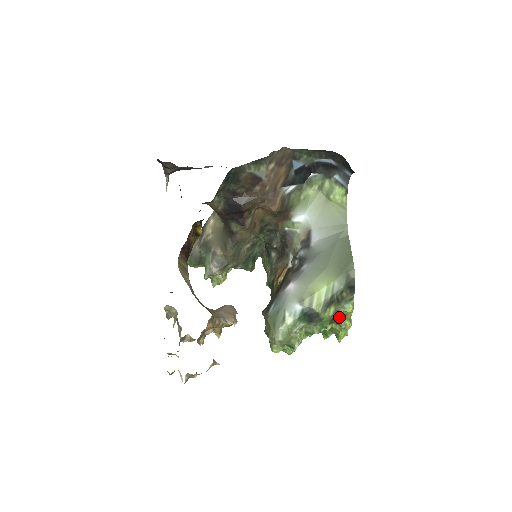
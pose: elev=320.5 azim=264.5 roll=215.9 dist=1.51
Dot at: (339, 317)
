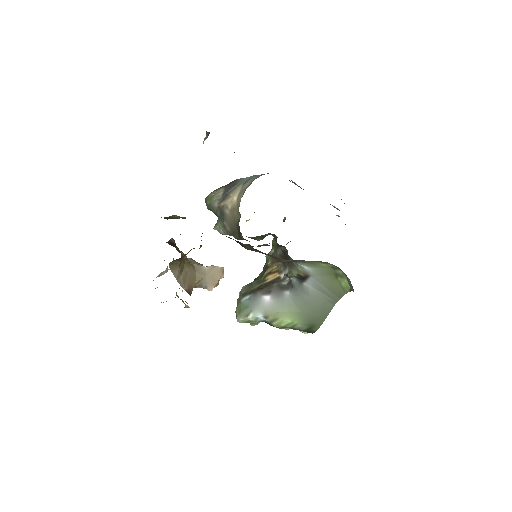
Dot at: occluded
